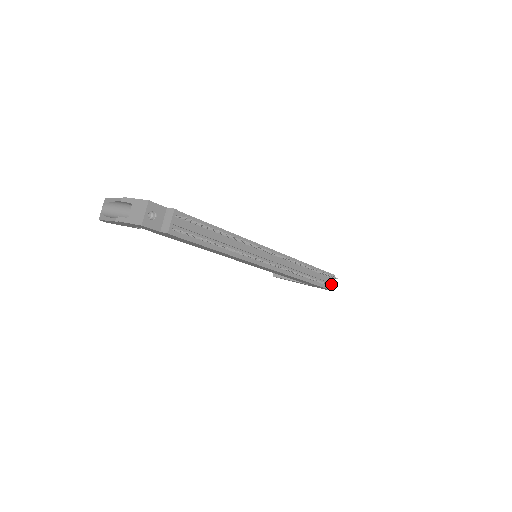
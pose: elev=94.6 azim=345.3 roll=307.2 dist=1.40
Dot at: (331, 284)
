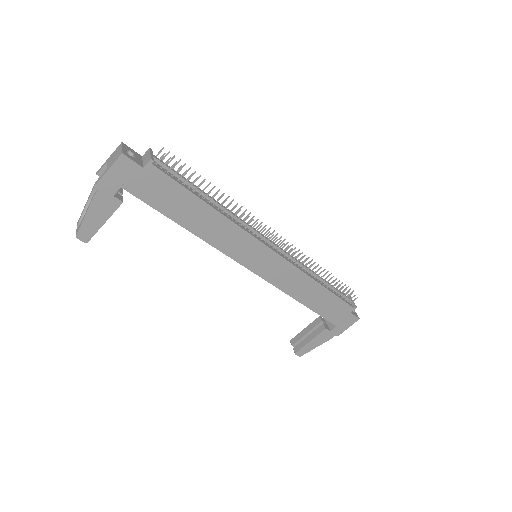
Dot at: (352, 302)
